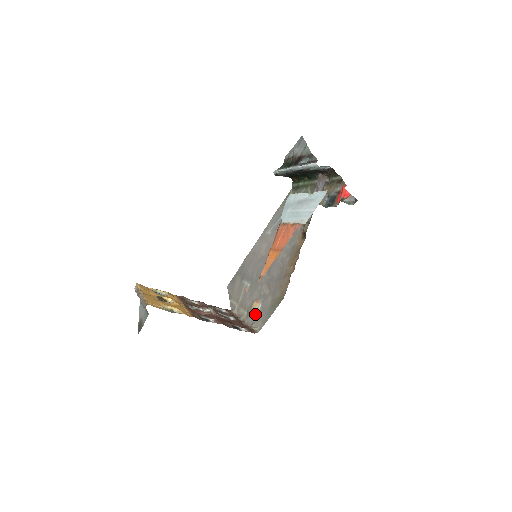
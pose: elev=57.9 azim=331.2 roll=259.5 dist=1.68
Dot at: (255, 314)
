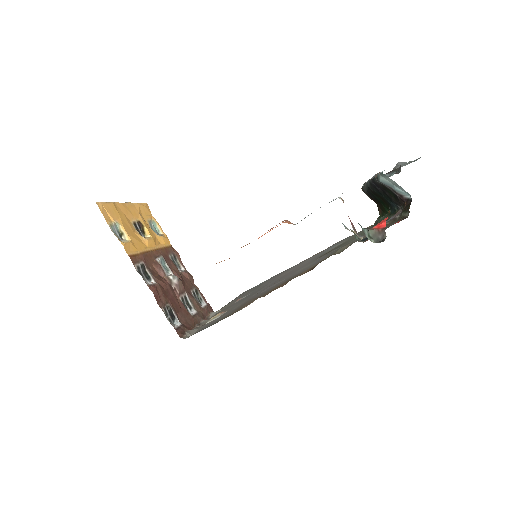
Dot at: (207, 322)
